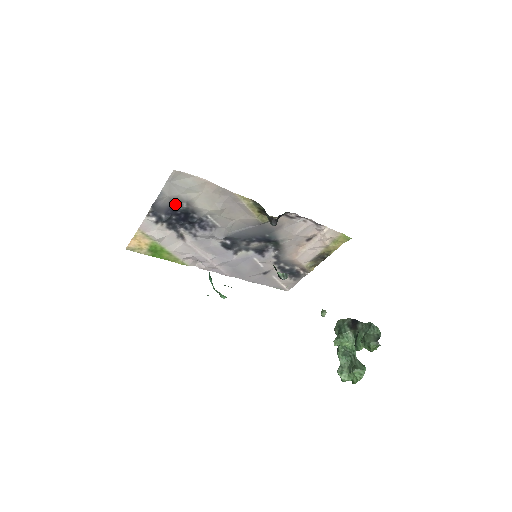
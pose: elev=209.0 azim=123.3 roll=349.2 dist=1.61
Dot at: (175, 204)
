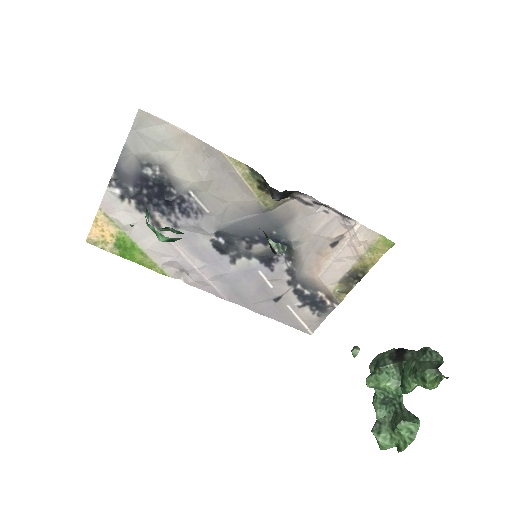
Dot at: (145, 169)
